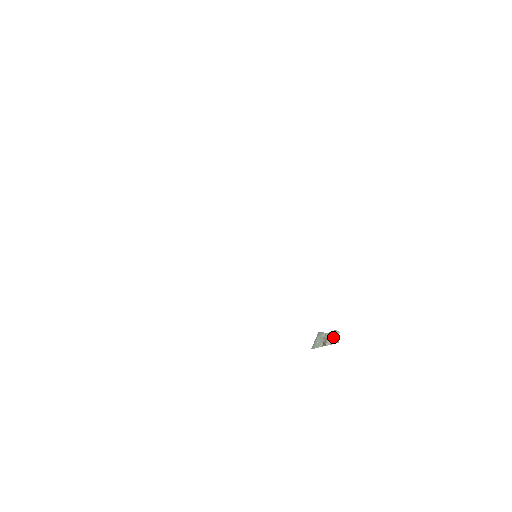
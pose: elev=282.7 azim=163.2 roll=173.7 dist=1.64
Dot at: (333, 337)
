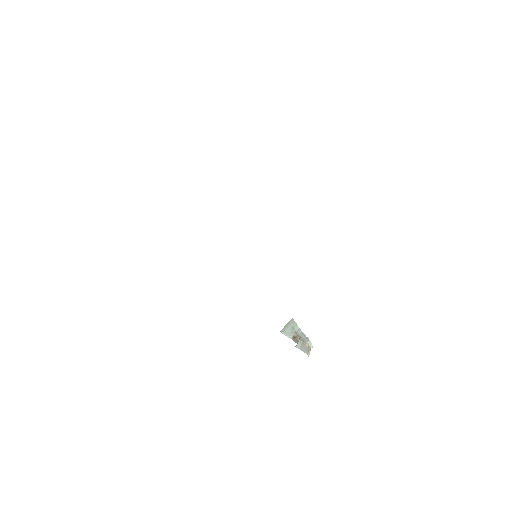
Dot at: (305, 345)
